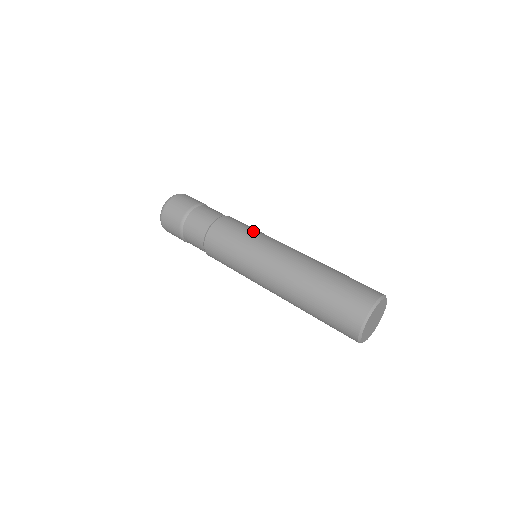
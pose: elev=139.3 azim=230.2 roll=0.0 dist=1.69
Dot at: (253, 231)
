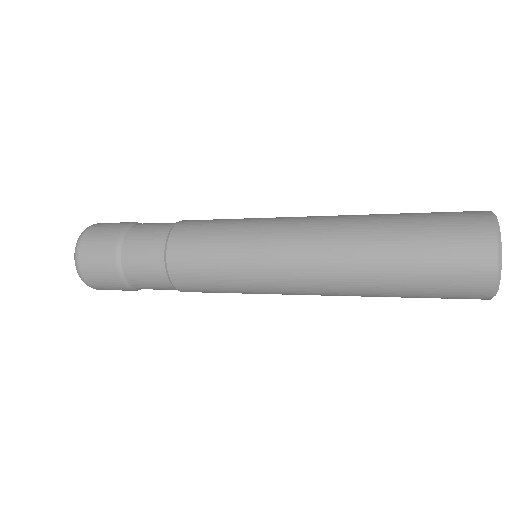
Dot at: occluded
